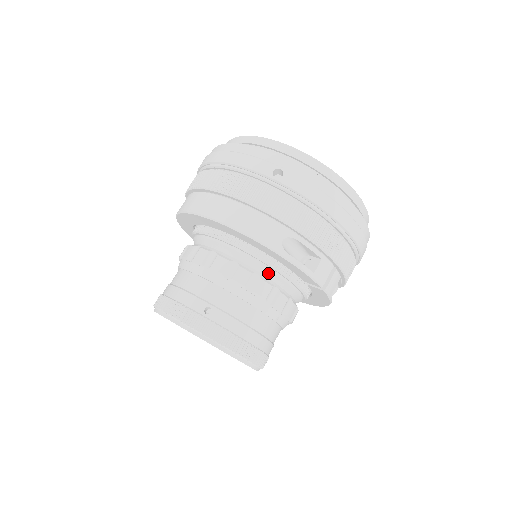
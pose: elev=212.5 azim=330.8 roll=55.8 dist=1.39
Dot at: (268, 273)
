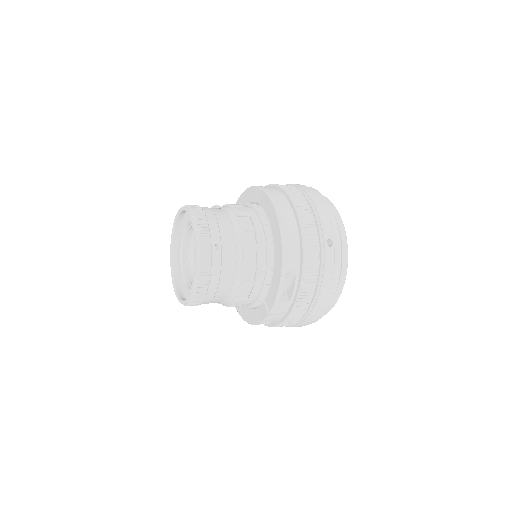
Dot at: (260, 272)
